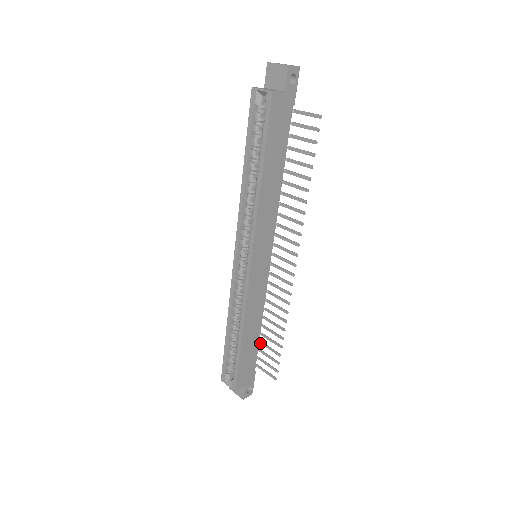
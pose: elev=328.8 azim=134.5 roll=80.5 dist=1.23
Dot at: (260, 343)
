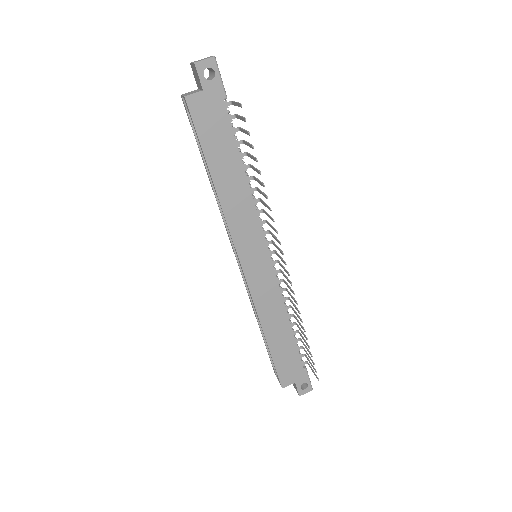
Dot at: (301, 341)
